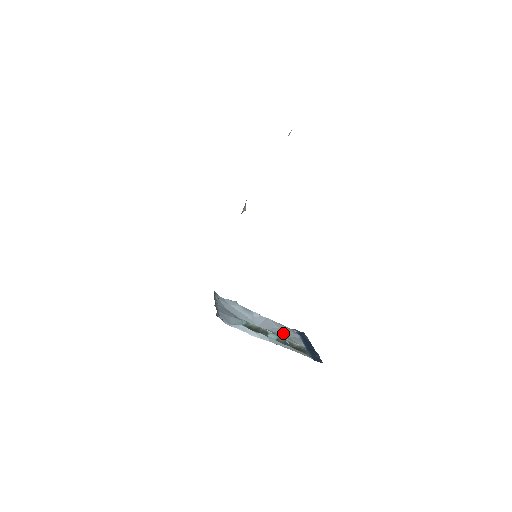
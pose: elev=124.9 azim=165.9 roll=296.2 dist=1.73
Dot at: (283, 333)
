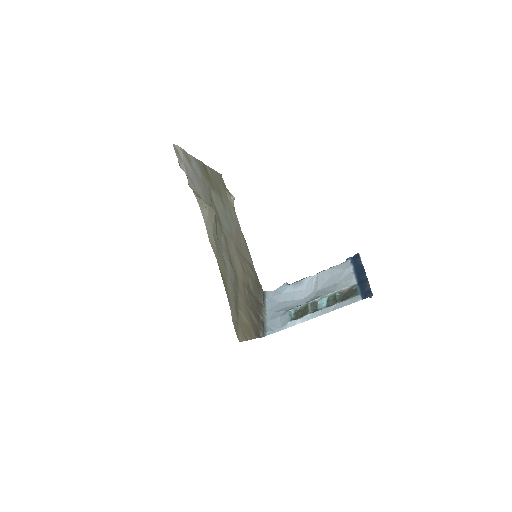
Dot at: (334, 282)
